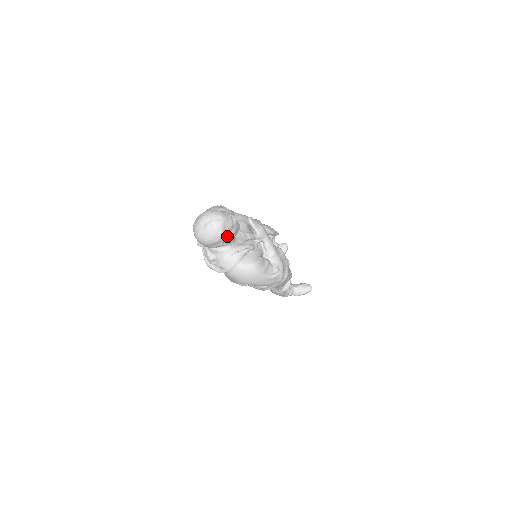
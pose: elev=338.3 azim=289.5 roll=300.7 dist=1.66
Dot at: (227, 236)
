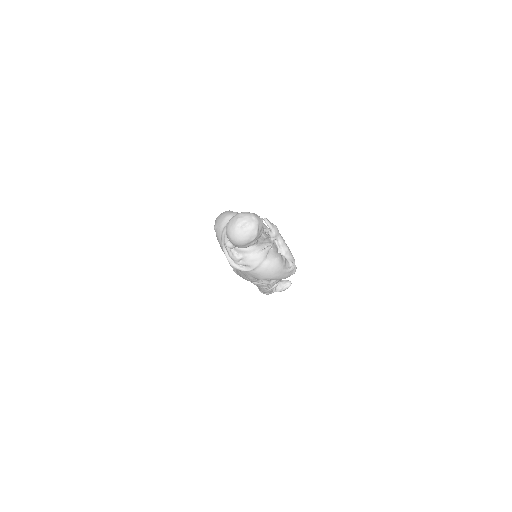
Dot at: (258, 235)
